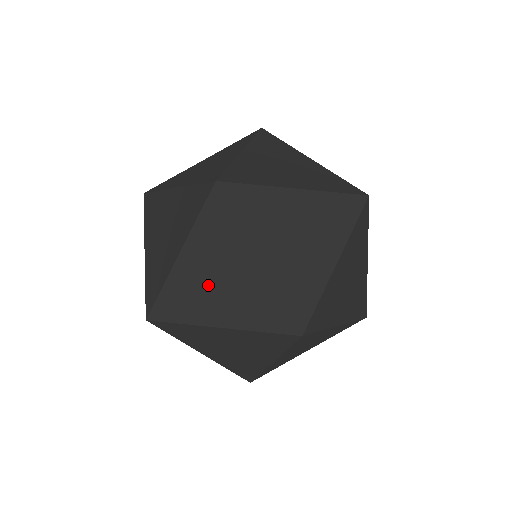
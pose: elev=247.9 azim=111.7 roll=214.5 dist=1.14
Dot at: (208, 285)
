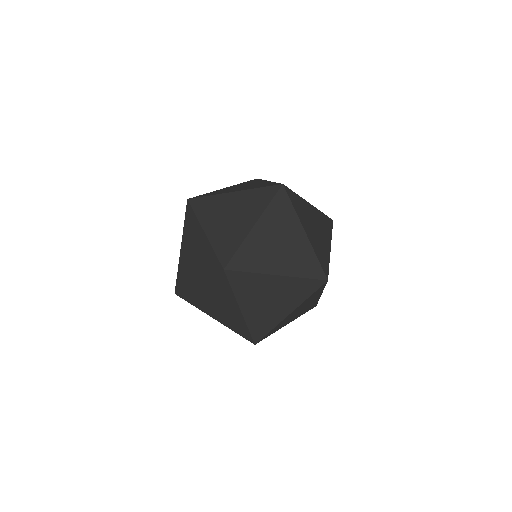
Dot at: (211, 302)
